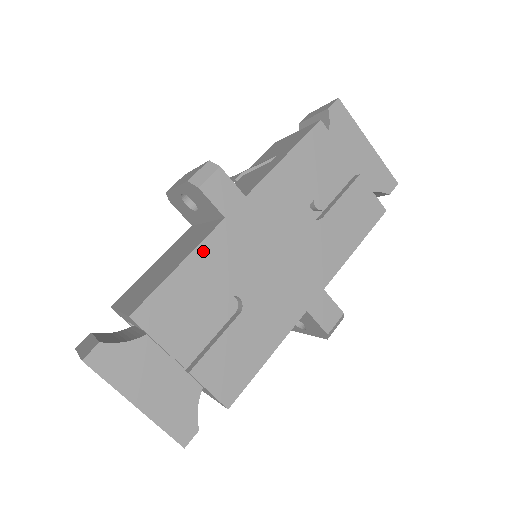
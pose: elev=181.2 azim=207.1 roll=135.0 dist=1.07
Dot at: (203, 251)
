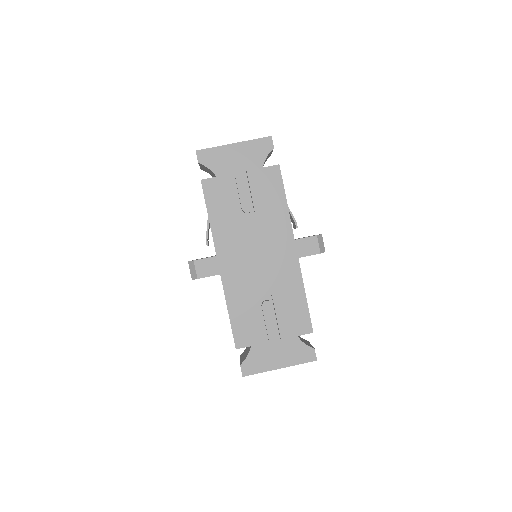
Dot at: (229, 296)
